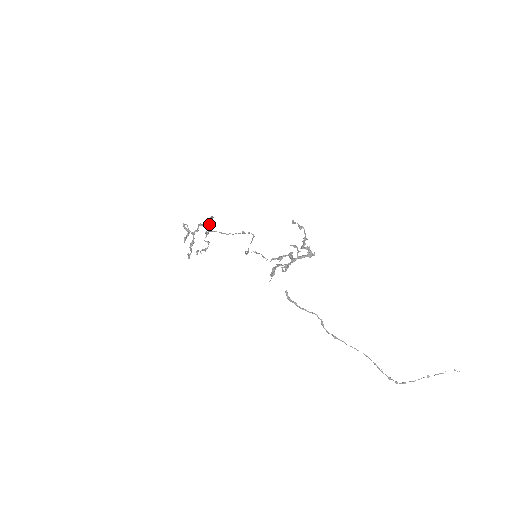
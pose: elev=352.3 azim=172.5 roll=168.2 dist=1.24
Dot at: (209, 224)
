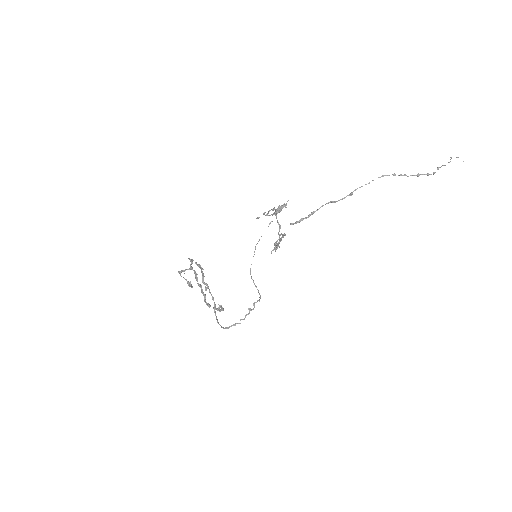
Dot at: (200, 266)
